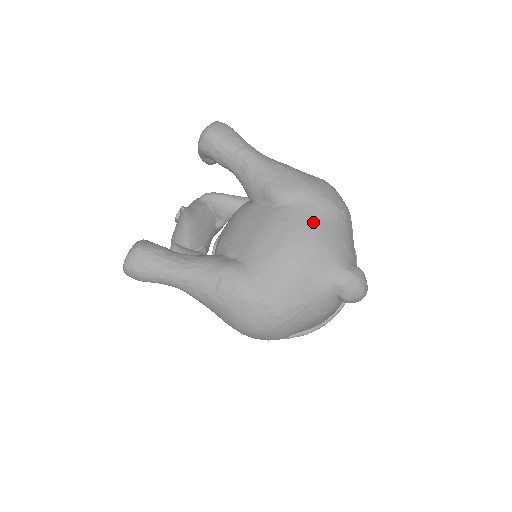
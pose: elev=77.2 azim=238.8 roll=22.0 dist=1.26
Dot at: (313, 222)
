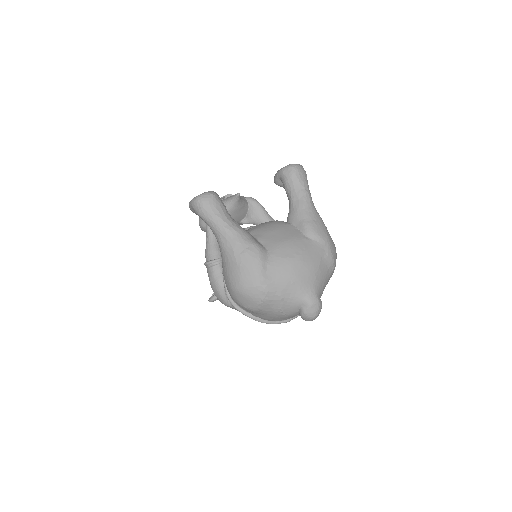
Dot at: (318, 259)
